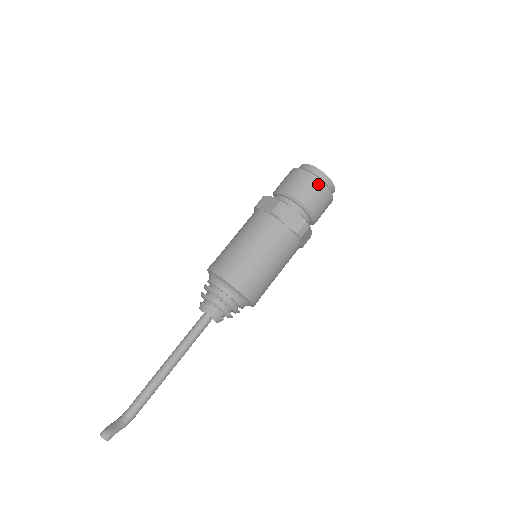
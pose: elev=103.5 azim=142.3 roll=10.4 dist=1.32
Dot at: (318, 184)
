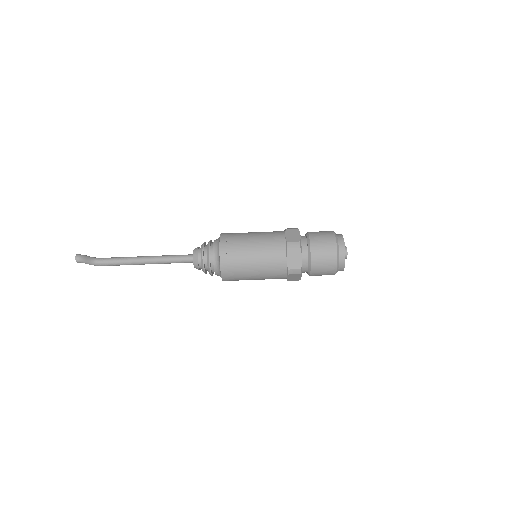
Dot at: (333, 256)
